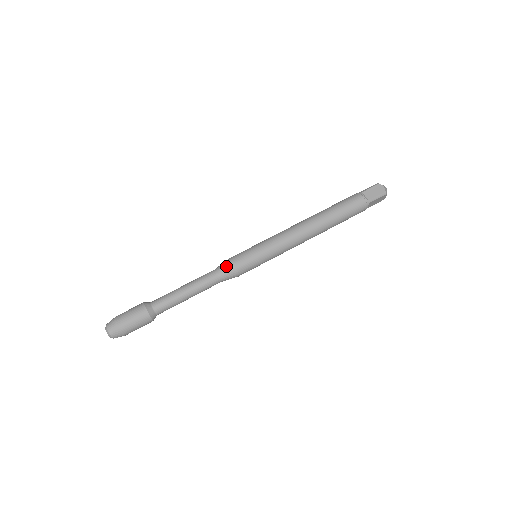
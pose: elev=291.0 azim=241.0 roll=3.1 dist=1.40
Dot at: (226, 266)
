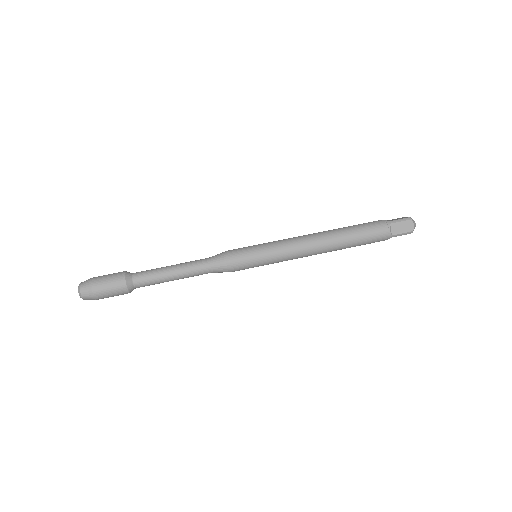
Dot at: (220, 253)
